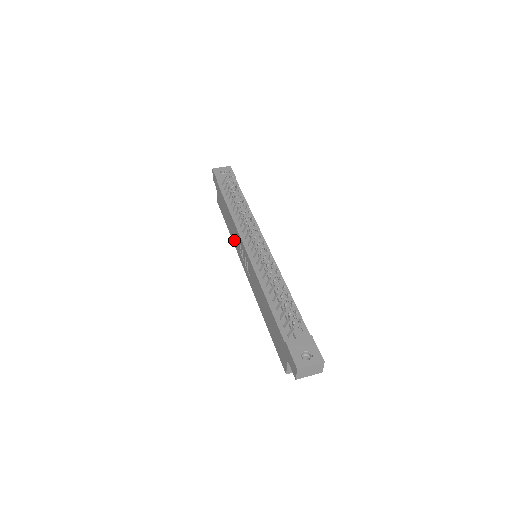
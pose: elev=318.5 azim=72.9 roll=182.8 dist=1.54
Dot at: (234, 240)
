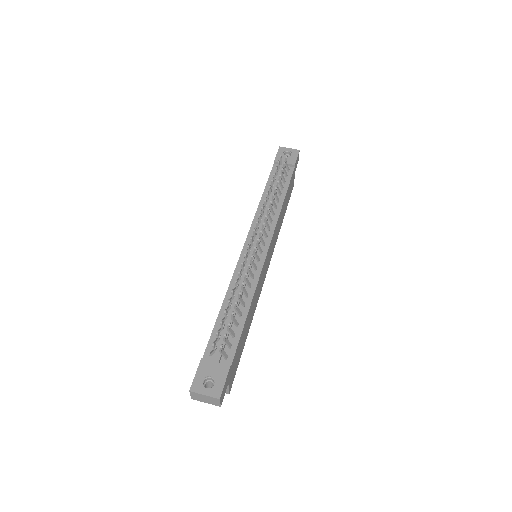
Dot at: occluded
